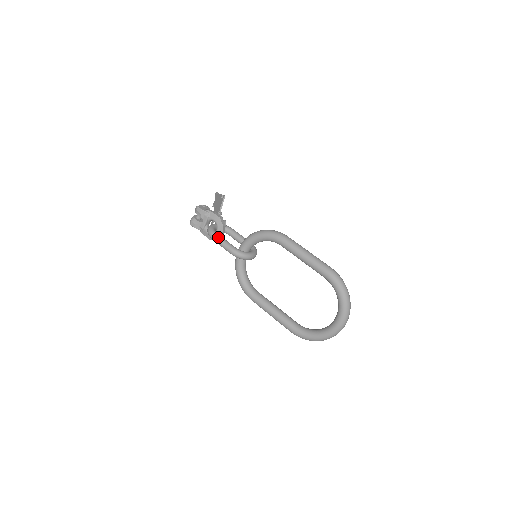
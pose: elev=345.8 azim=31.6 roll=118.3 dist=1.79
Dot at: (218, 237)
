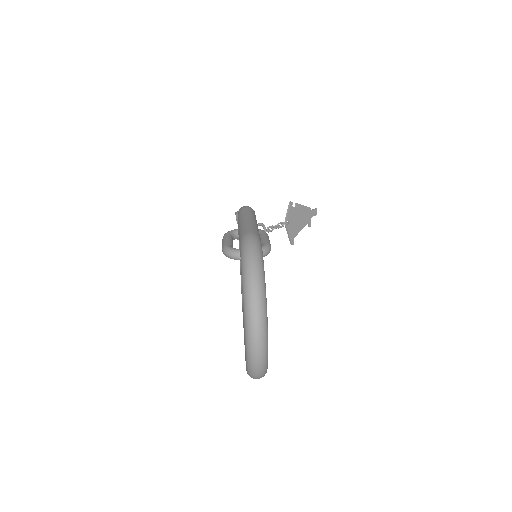
Dot at: (224, 237)
